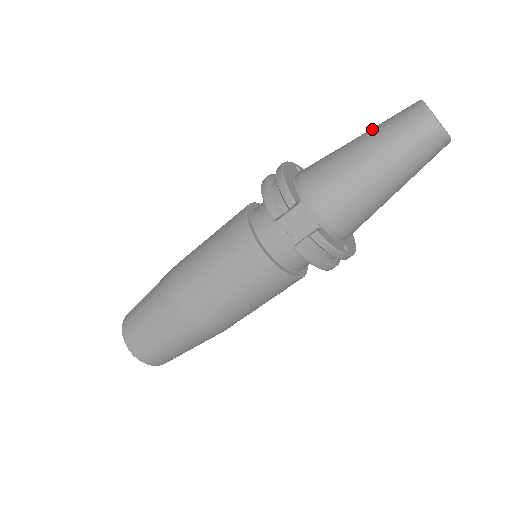
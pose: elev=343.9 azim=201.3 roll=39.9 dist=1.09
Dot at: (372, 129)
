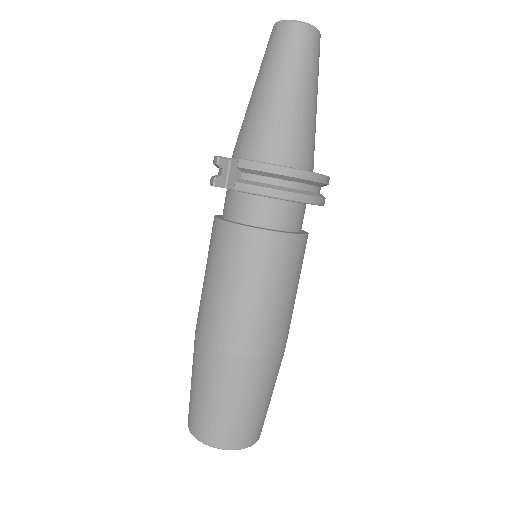
Dot at: occluded
